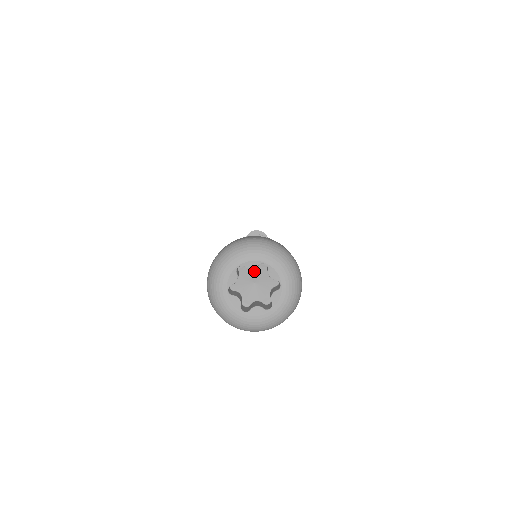
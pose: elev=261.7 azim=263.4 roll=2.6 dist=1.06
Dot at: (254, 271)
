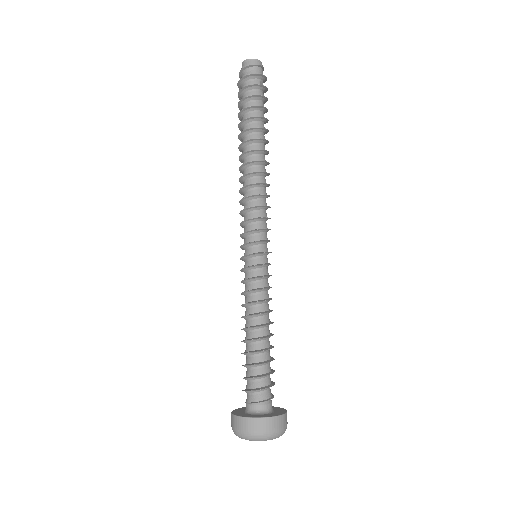
Dot at: occluded
